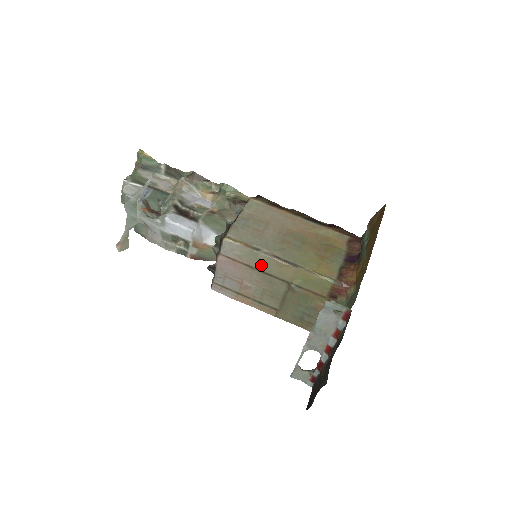
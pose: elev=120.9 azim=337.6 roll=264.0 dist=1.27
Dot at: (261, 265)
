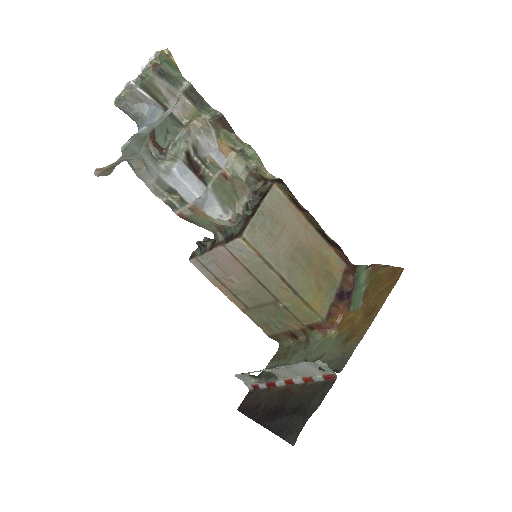
Dot at: (262, 276)
